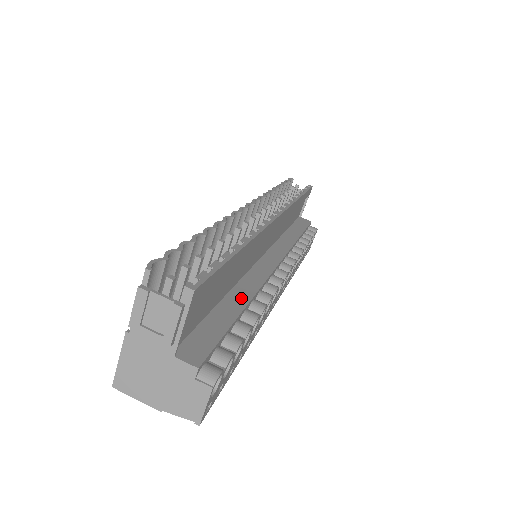
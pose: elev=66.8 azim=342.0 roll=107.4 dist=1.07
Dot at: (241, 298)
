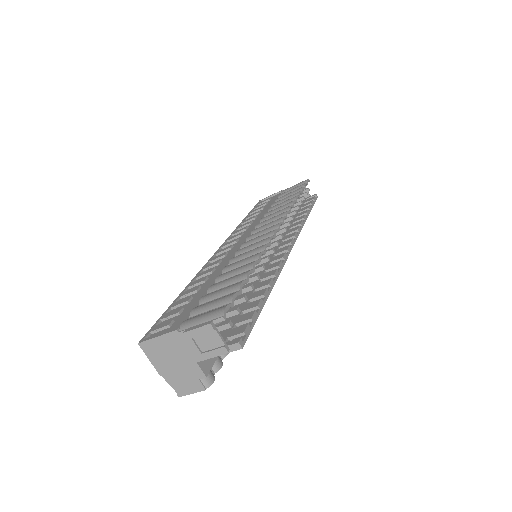
Dot at: occluded
